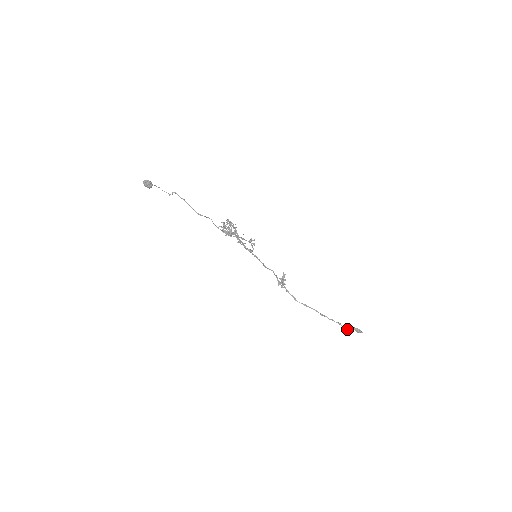
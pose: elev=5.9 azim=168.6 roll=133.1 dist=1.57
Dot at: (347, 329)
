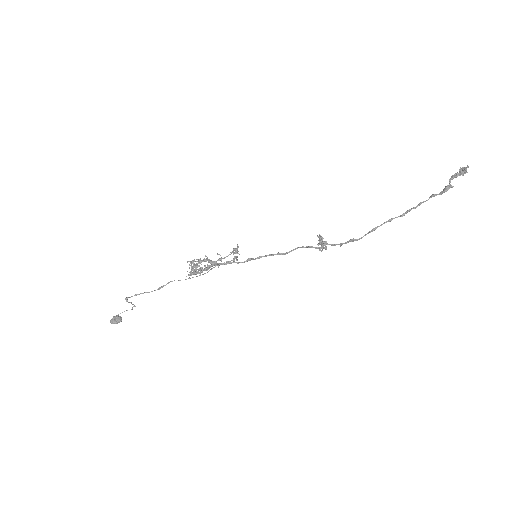
Dot at: (448, 188)
